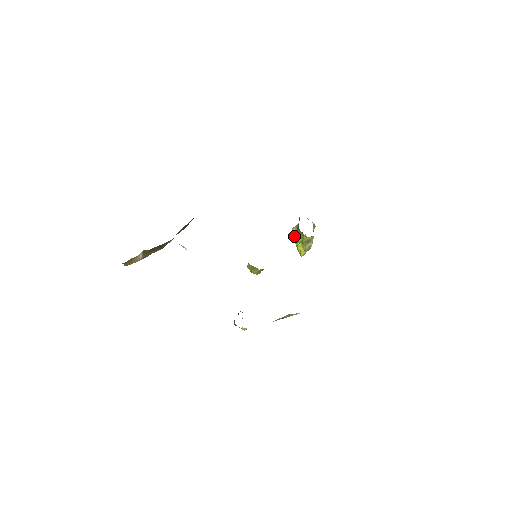
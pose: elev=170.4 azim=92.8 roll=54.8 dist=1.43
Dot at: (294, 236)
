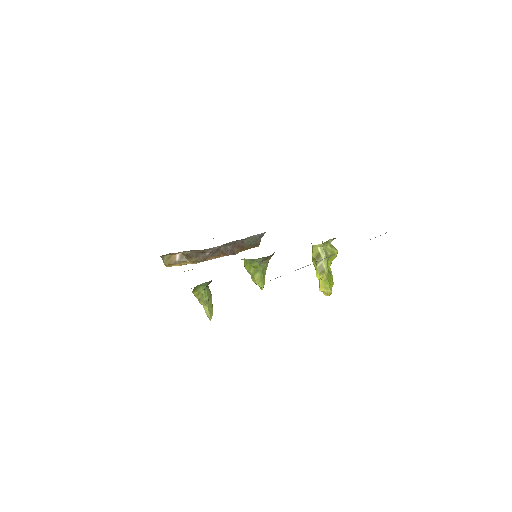
Dot at: occluded
